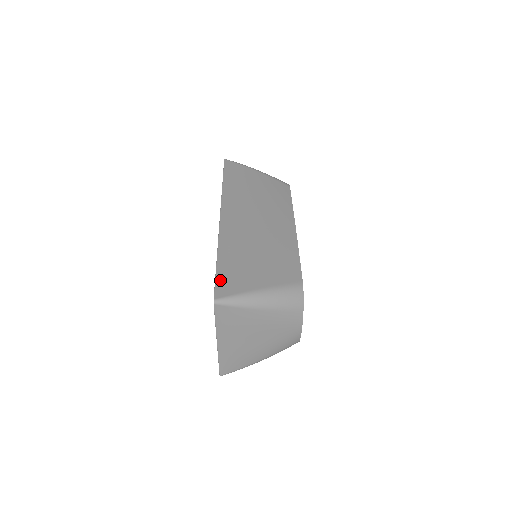
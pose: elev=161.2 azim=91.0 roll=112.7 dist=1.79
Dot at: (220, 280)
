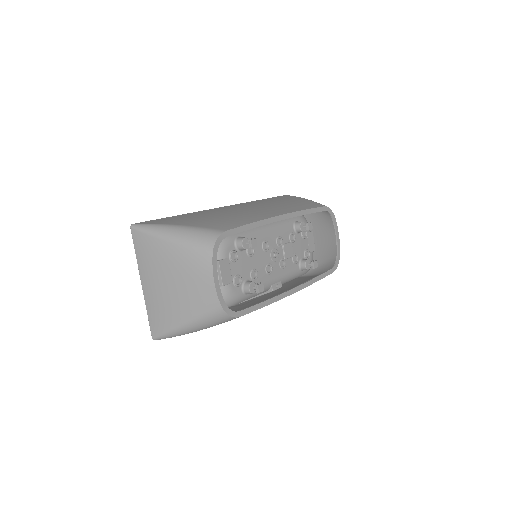
Dot at: (156, 220)
